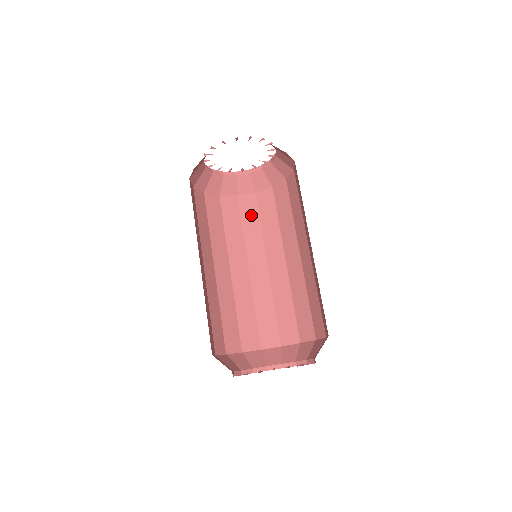
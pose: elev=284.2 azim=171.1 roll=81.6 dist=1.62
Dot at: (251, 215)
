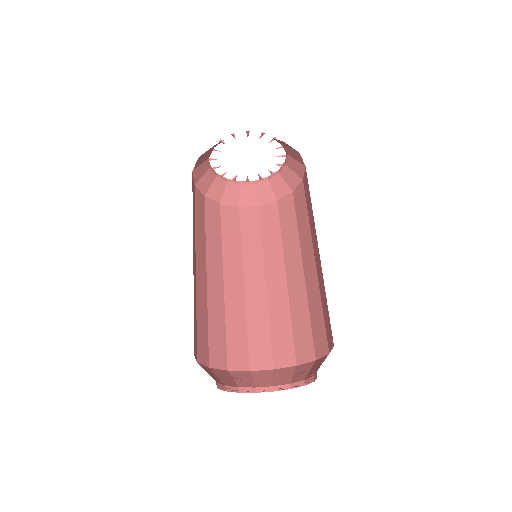
Dot at: (252, 227)
